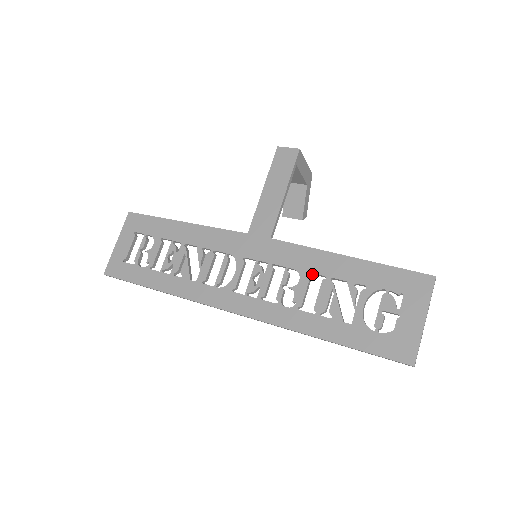
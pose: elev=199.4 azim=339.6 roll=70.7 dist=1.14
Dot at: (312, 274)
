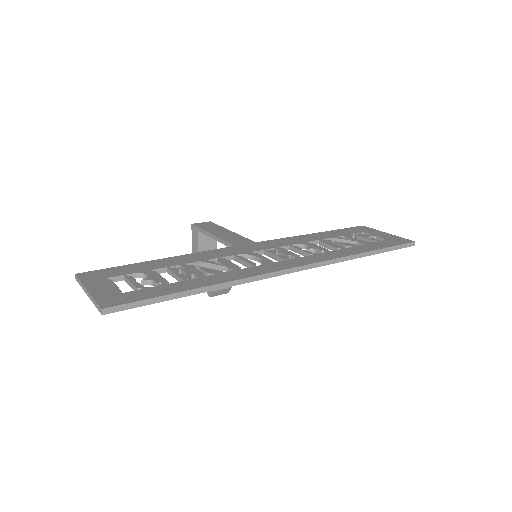
Dot at: occluded
